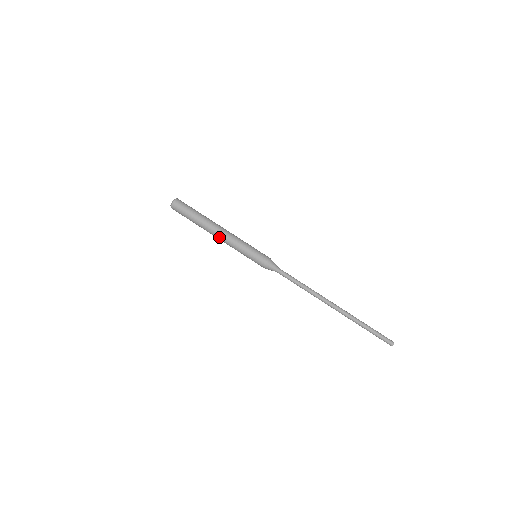
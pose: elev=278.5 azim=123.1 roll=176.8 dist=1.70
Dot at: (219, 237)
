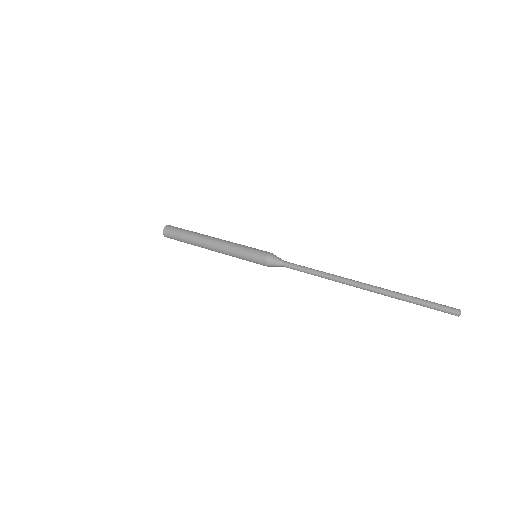
Dot at: (213, 245)
